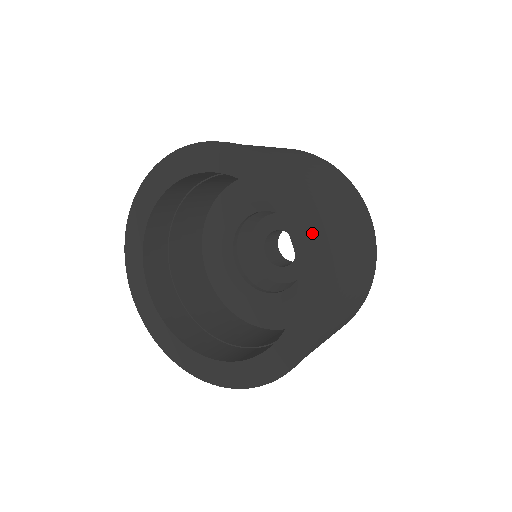
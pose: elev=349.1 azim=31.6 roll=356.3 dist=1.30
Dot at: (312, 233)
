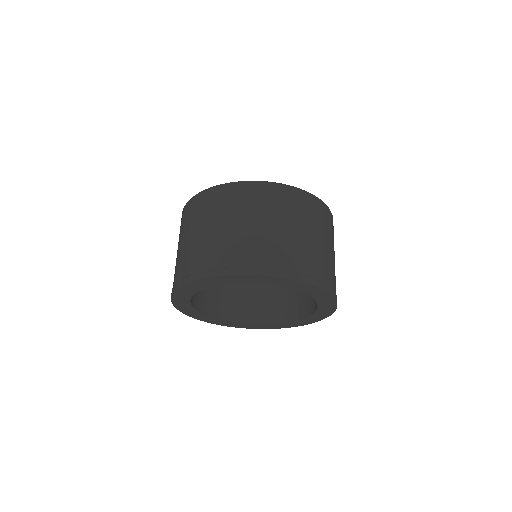
Dot at: (332, 305)
